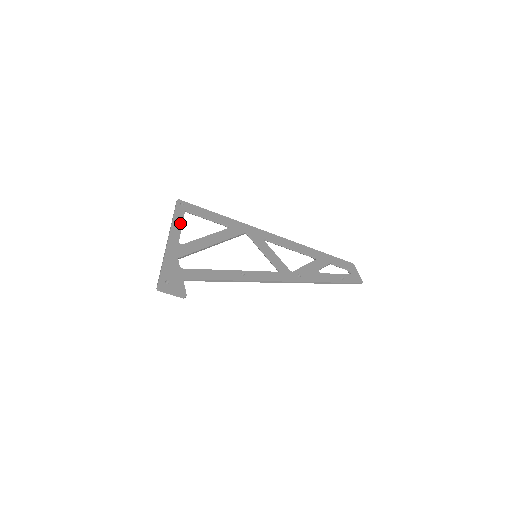
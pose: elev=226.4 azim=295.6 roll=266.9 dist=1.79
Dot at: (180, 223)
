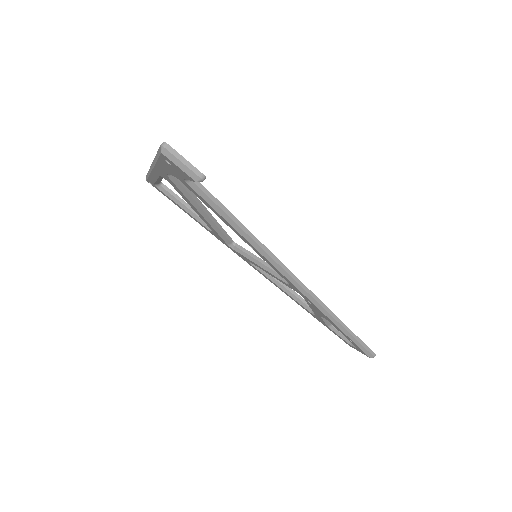
Dot at: occluded
